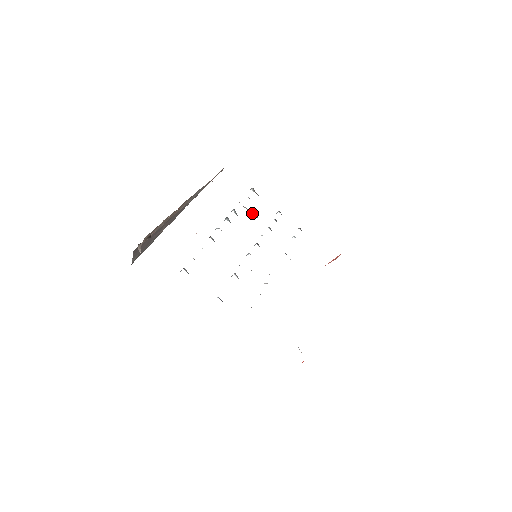
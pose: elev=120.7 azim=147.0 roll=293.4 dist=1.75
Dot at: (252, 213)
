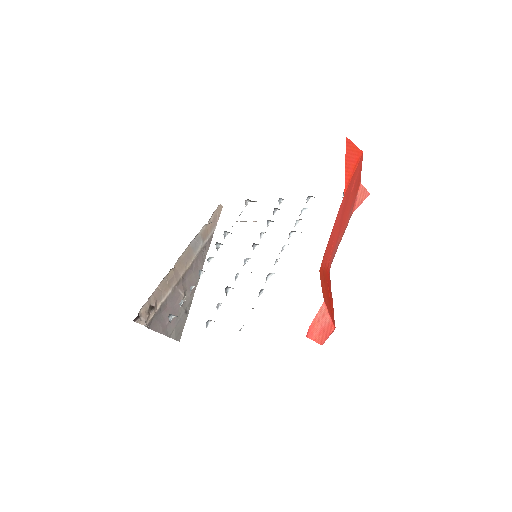
Dot at: occluded
